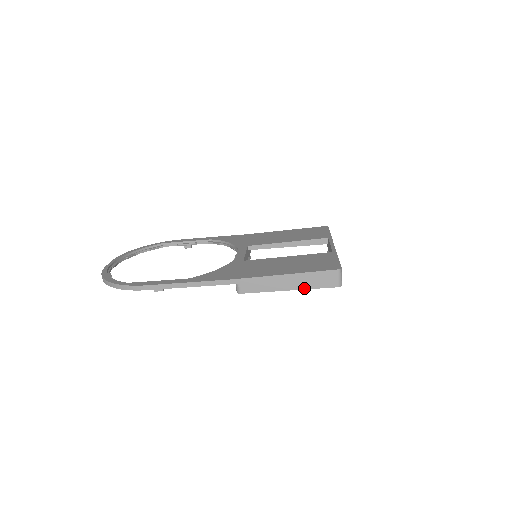
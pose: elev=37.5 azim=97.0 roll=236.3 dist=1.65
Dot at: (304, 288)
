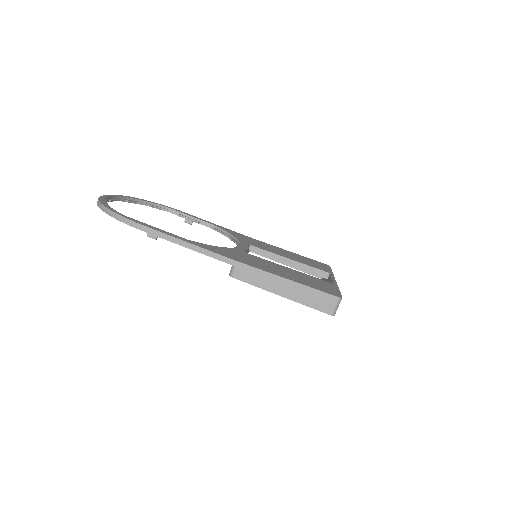
Dot at: (297, 301)
